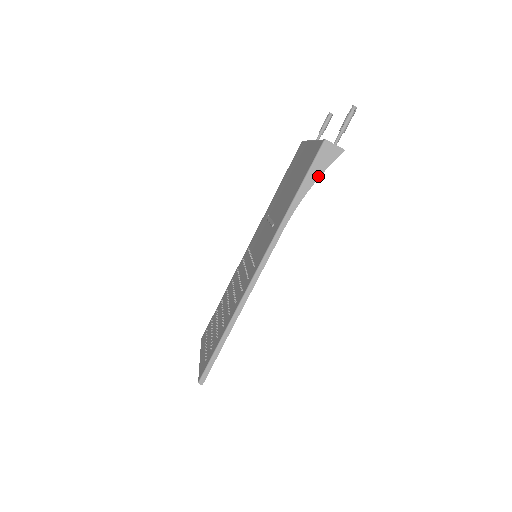
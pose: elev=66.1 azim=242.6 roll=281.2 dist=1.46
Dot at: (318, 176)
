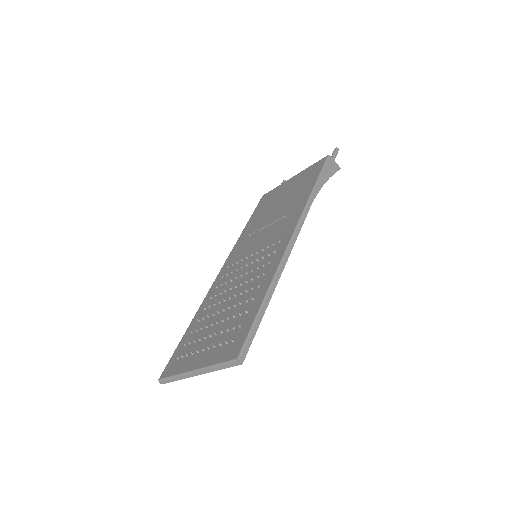
Dot at: (328, 177)
